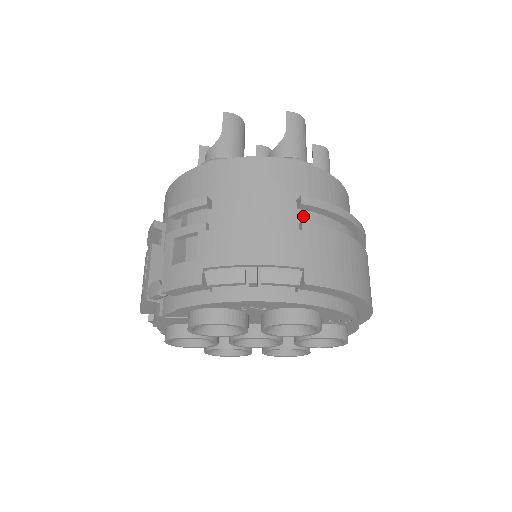
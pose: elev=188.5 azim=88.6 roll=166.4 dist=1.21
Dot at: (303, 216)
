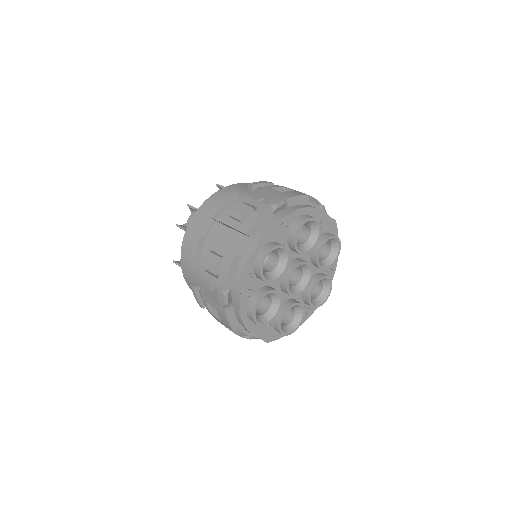
Dot at: occluded
